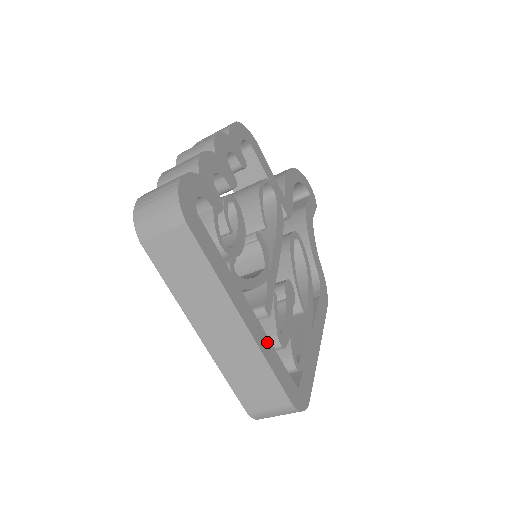
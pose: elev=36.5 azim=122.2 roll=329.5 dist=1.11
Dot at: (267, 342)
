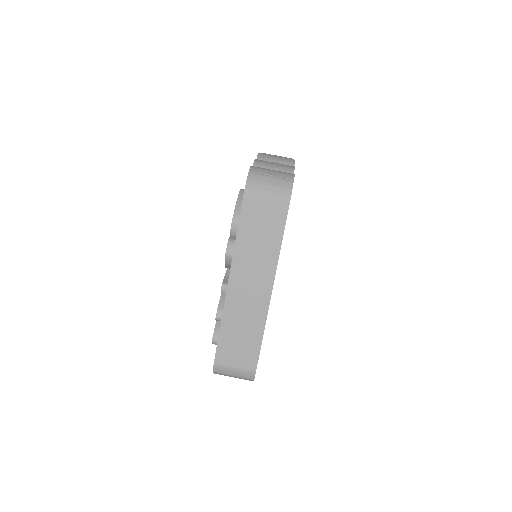
Dot at: occluded
